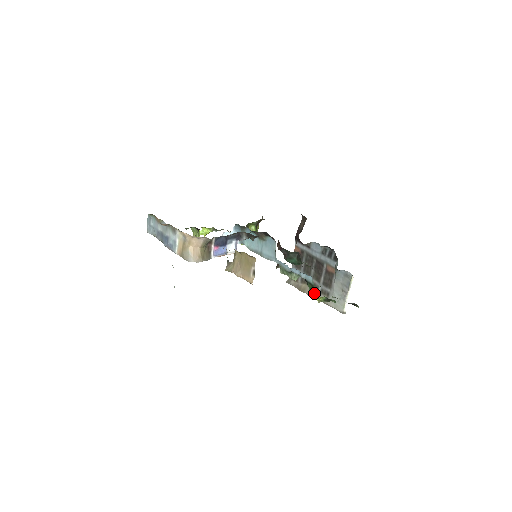
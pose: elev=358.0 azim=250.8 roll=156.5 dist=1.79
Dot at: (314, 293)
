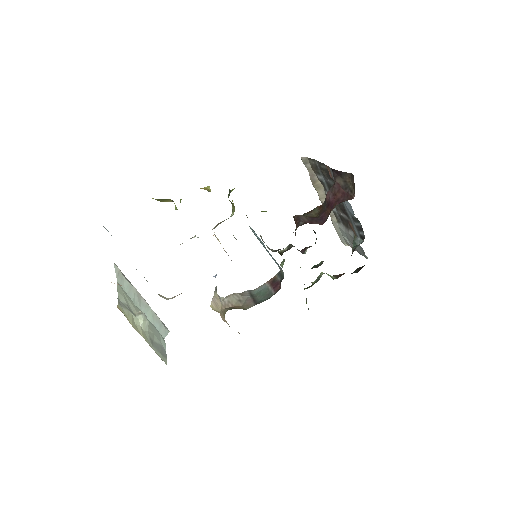
Dot at: (306, 303)
